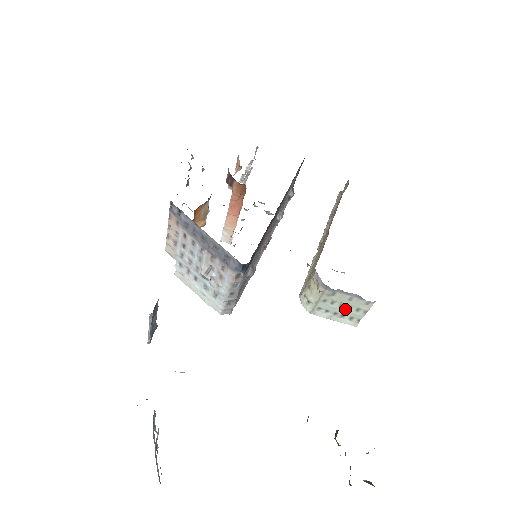
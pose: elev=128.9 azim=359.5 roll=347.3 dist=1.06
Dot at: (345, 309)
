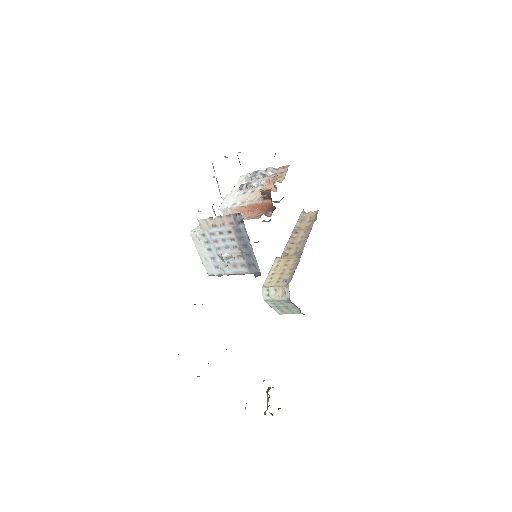
Dot at: (285, 308)
